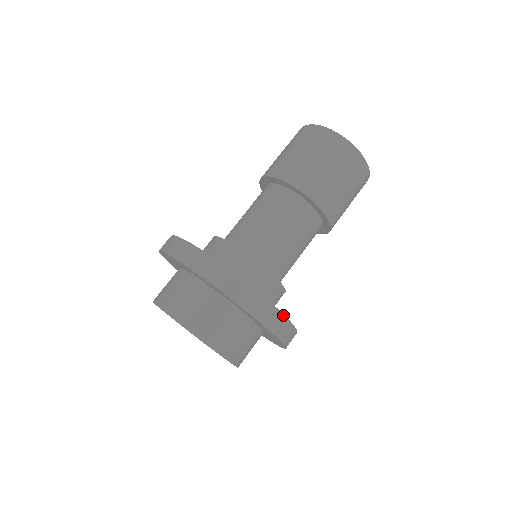
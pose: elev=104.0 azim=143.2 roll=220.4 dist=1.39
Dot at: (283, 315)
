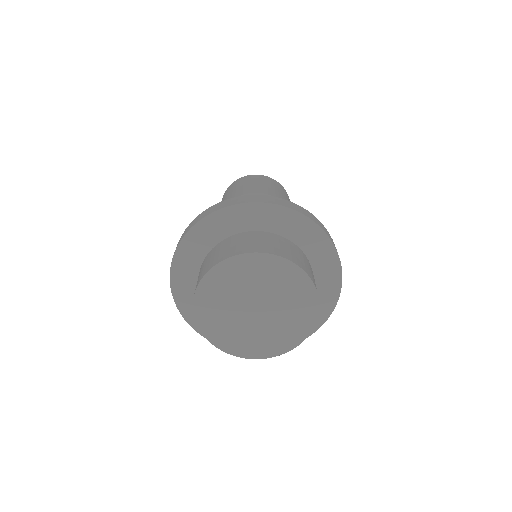
Dot at: occluded
